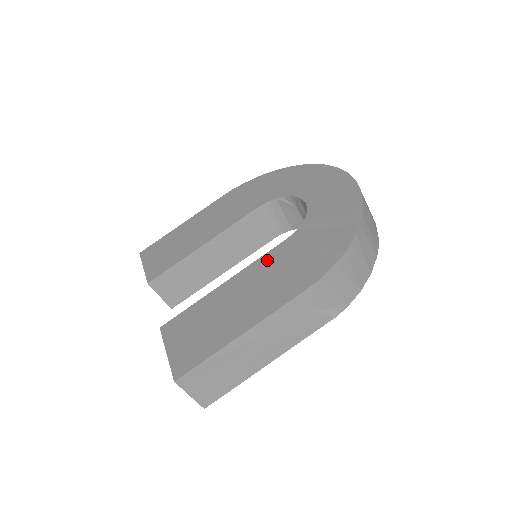
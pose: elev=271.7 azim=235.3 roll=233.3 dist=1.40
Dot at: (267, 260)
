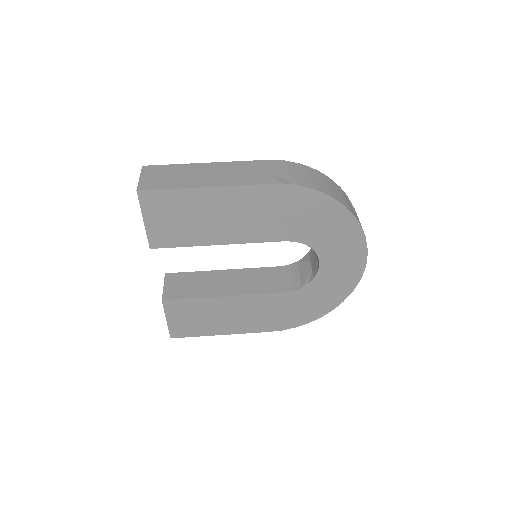
Dot at: occluded
